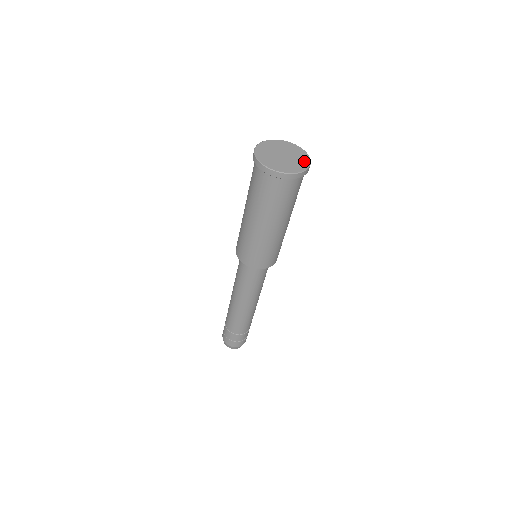
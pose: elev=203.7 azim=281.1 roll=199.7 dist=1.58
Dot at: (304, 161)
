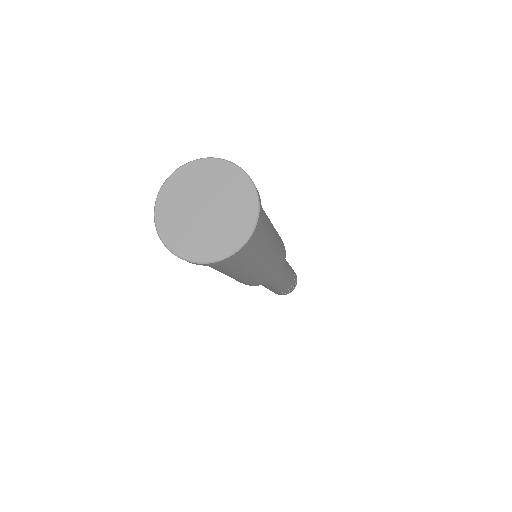
Dot at: (245, 211)
